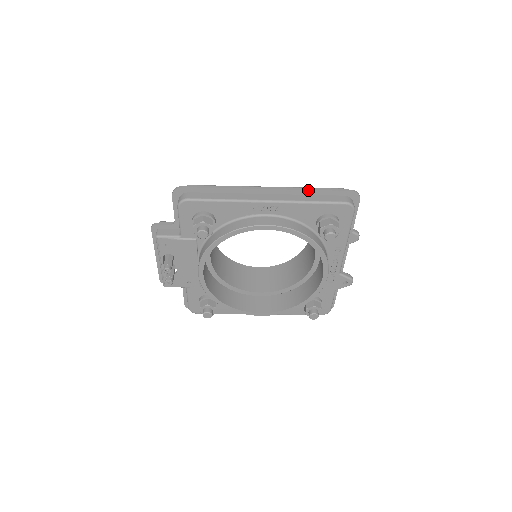
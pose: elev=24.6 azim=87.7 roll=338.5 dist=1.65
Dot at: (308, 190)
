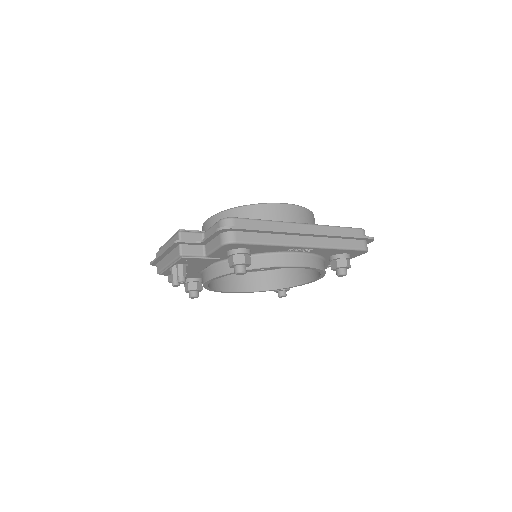
Dot at: (340, 236)
